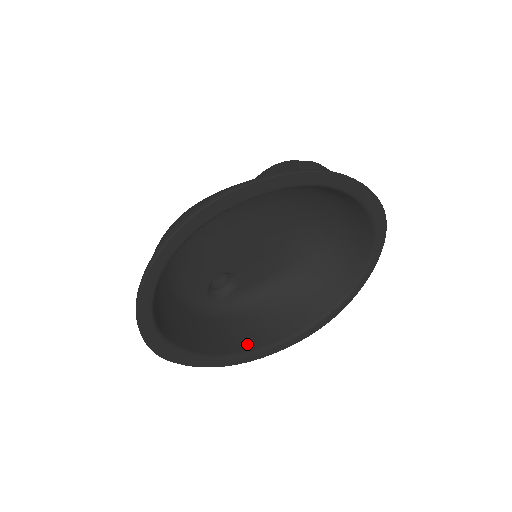
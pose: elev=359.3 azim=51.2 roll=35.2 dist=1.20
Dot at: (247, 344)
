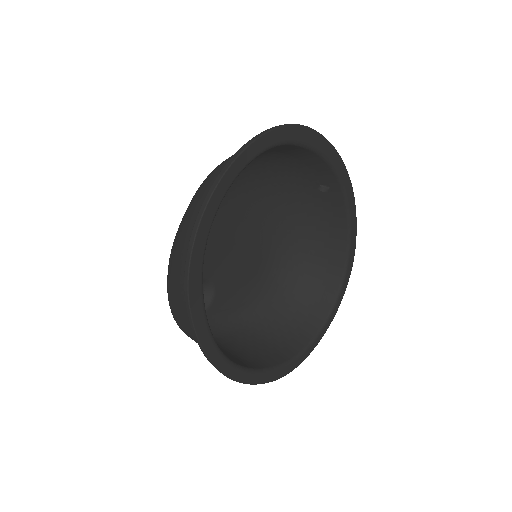
Dot at: (230, 358)
